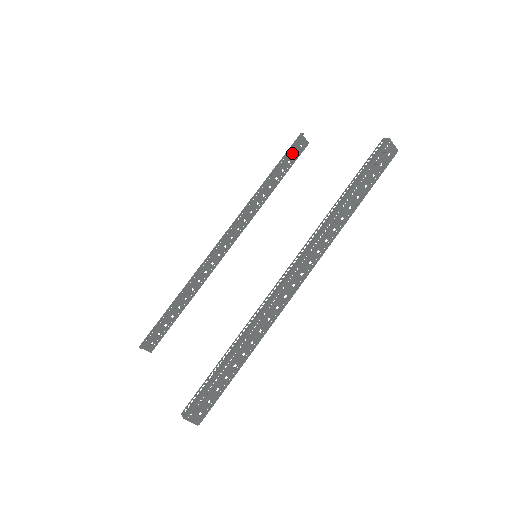
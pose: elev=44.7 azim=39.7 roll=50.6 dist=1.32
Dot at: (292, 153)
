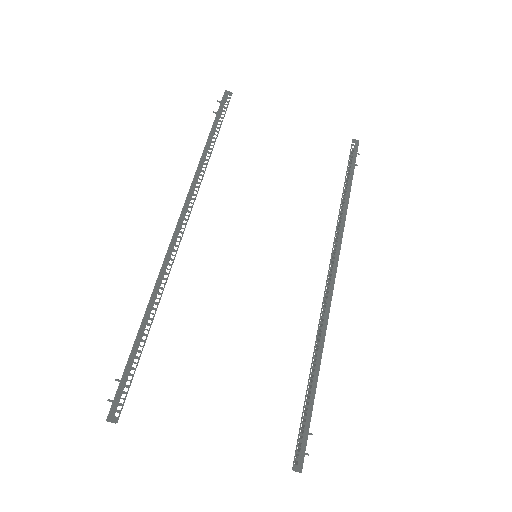
Dot at: occluded
